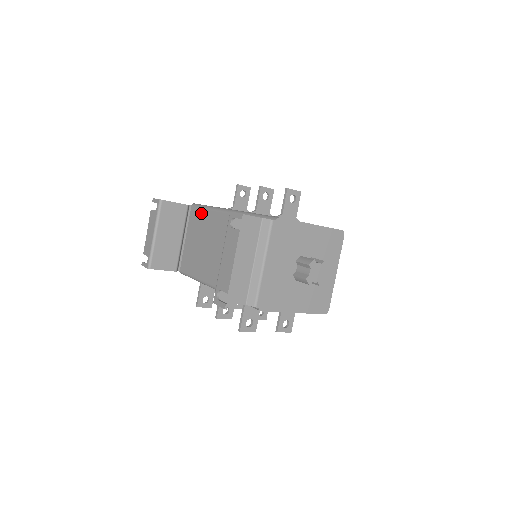
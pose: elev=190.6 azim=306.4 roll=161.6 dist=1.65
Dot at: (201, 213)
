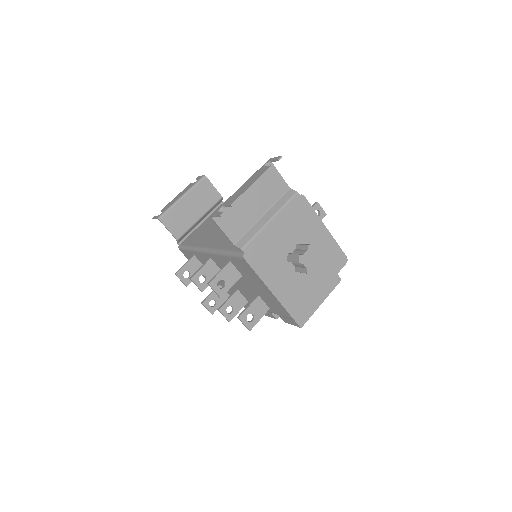
Dot at: occluded
